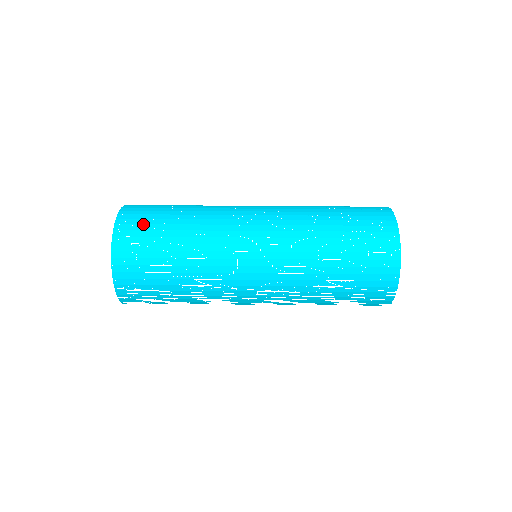
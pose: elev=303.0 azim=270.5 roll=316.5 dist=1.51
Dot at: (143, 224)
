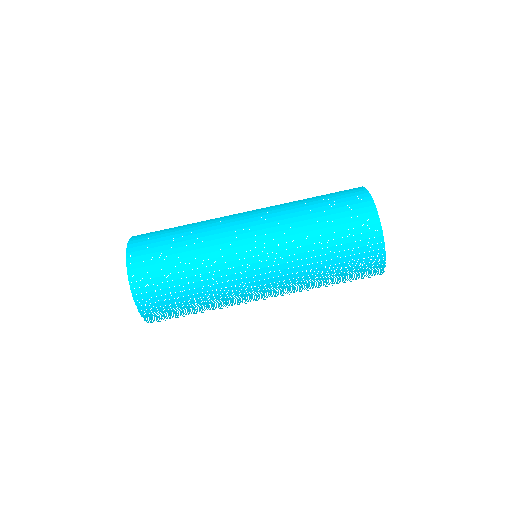
Dot at: (159, 296)
